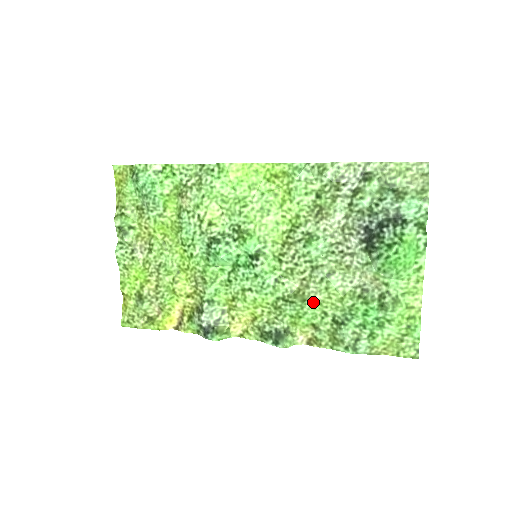
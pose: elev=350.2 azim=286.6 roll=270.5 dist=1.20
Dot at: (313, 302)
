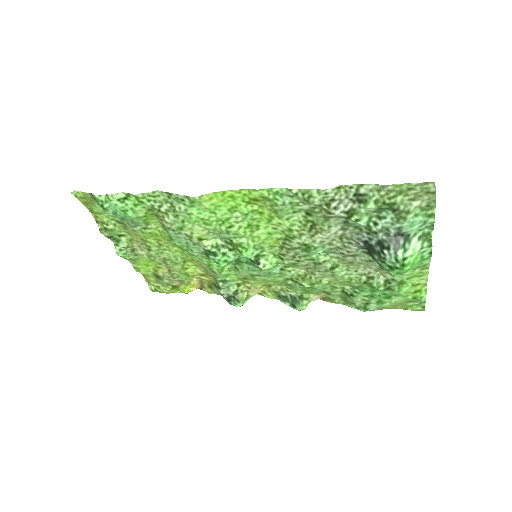
Dot at: (321, 284)
